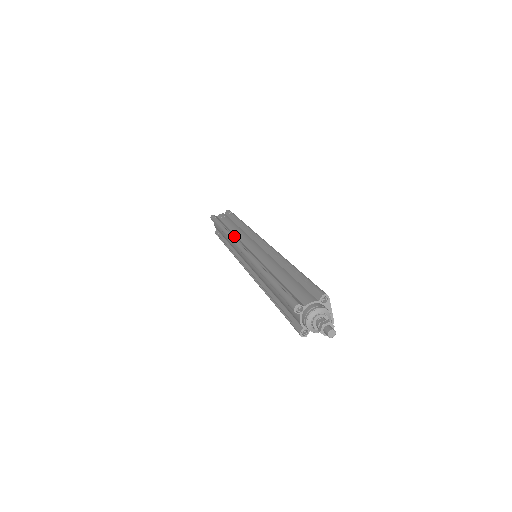
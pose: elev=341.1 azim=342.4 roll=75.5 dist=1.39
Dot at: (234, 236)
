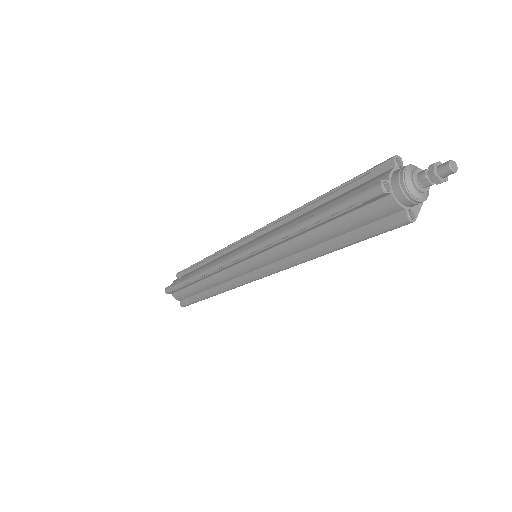
Dot at: occluded
